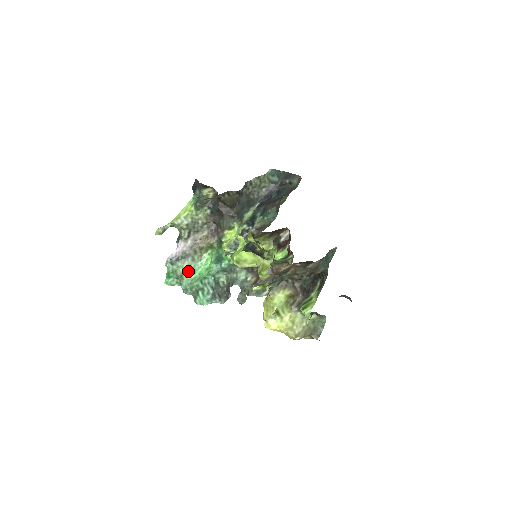
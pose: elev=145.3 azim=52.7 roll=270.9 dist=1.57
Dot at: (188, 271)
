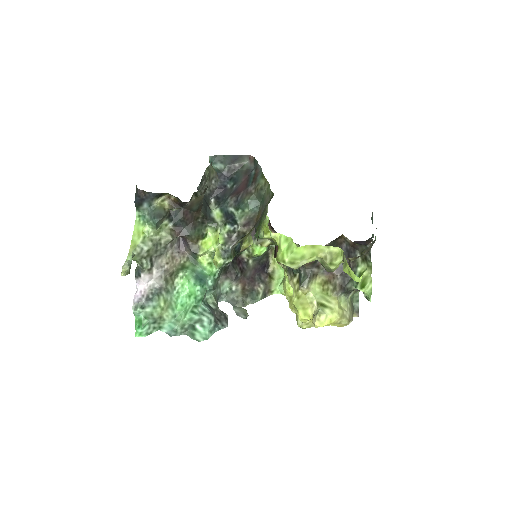
Dot at: (167, 308)
